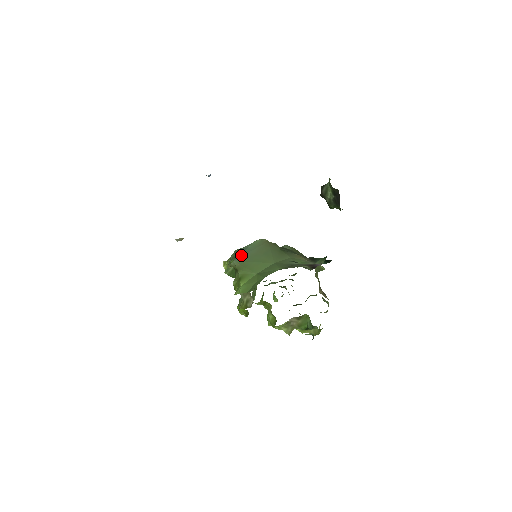
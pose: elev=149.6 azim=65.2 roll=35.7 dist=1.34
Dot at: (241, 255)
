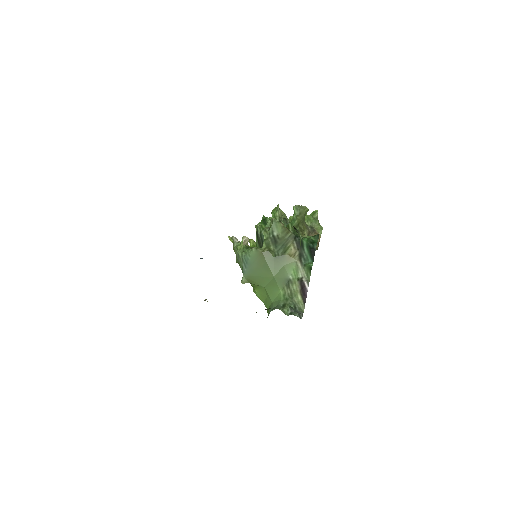
Dot at: (246, 269)
